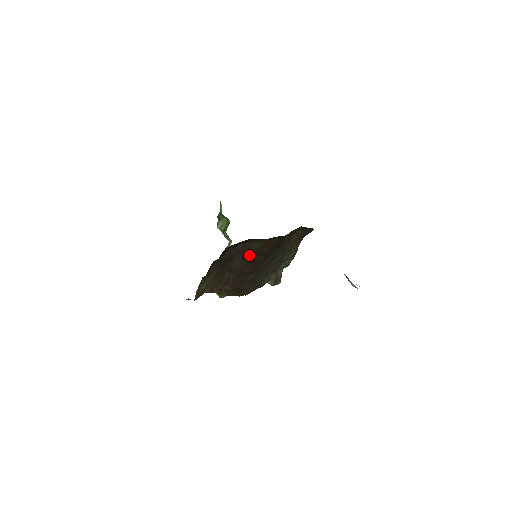
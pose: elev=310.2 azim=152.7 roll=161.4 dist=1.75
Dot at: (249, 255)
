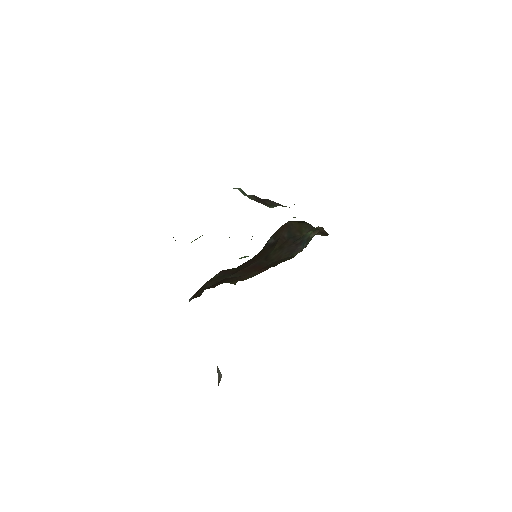
Dot at: (238, 270)
